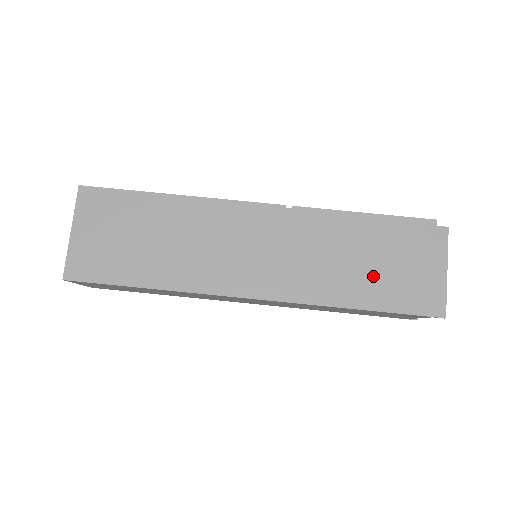
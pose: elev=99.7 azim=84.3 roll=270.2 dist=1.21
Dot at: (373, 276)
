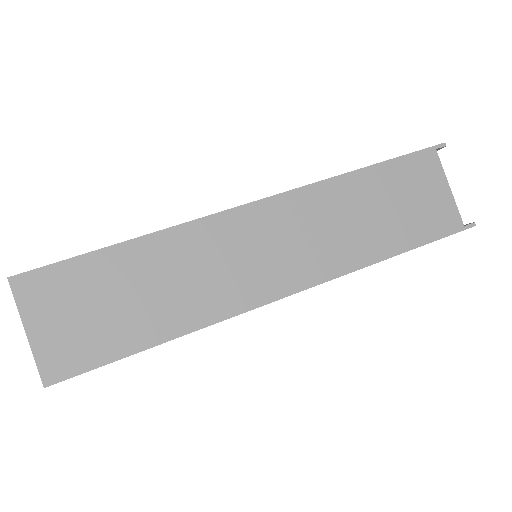
Dot at: occluded
